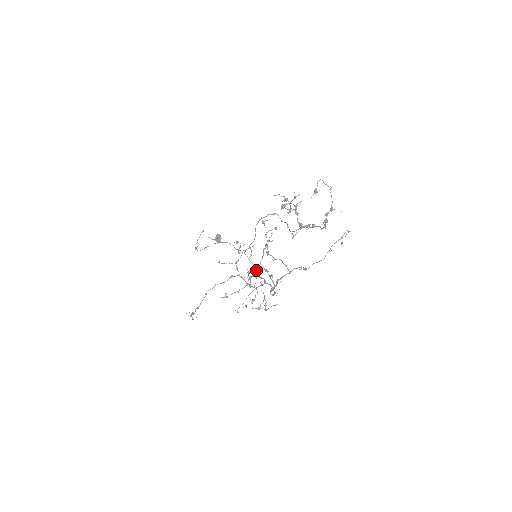
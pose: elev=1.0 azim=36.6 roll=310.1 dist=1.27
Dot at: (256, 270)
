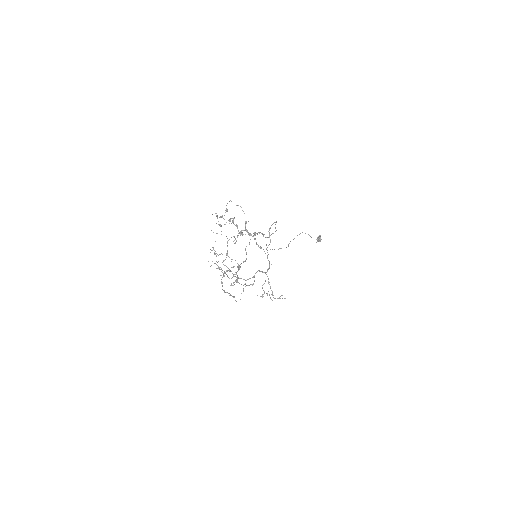
Dot at: (269, 267)
